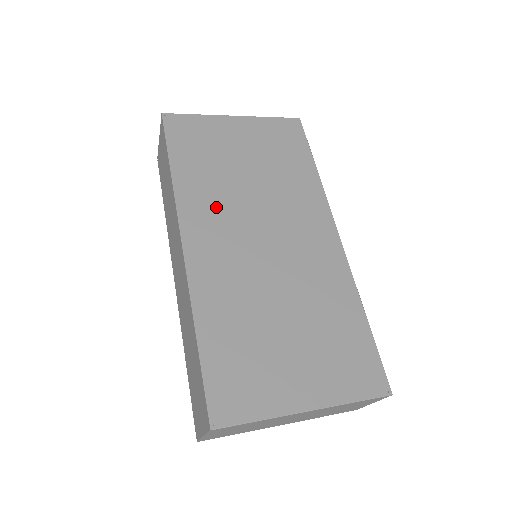
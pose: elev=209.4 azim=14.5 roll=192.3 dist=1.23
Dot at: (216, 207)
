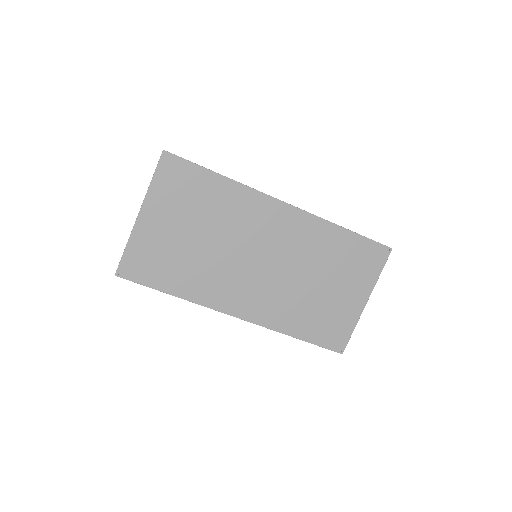
Dot at: (220, 281)
